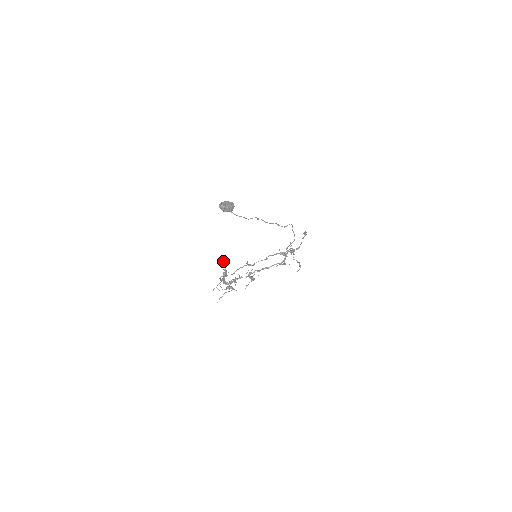
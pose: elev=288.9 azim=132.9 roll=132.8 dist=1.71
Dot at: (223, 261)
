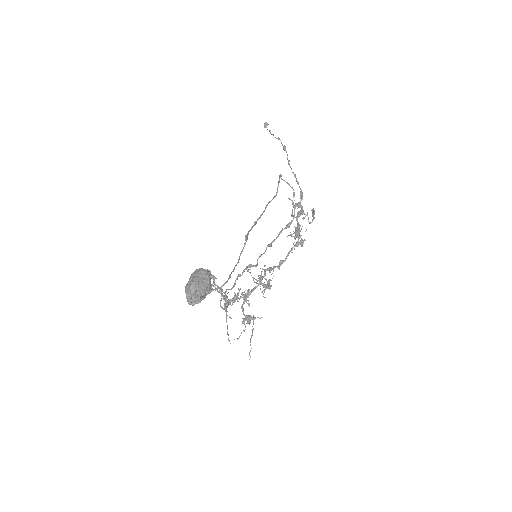
Dot at: occluded
